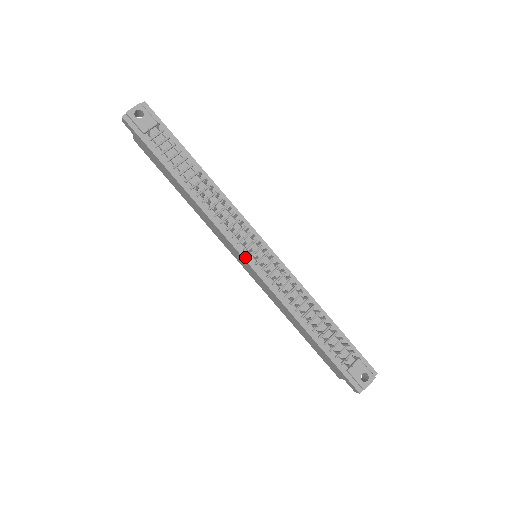
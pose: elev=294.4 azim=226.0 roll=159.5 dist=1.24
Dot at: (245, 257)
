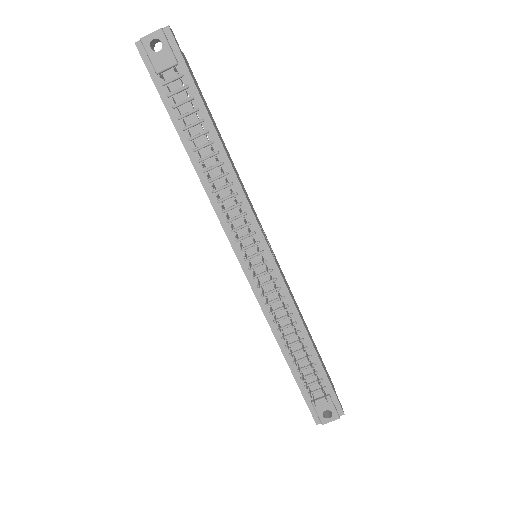
Dot at: (239, 258)
